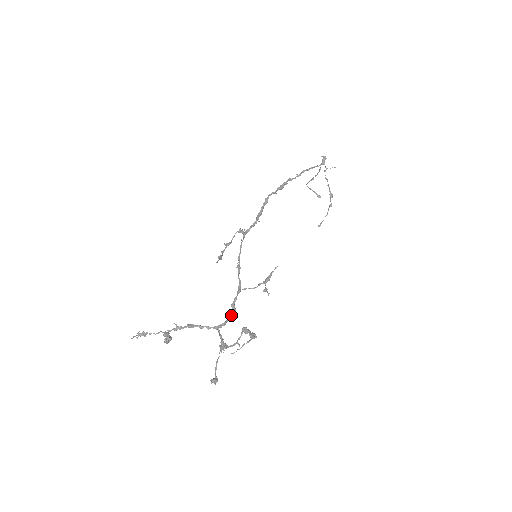
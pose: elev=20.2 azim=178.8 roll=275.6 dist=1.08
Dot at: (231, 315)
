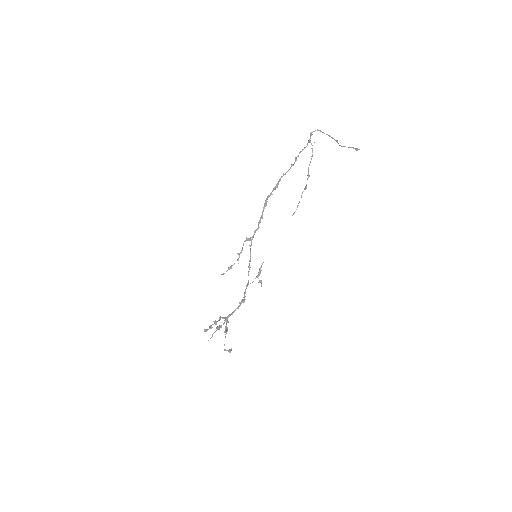
Dot at: (239, 306)
